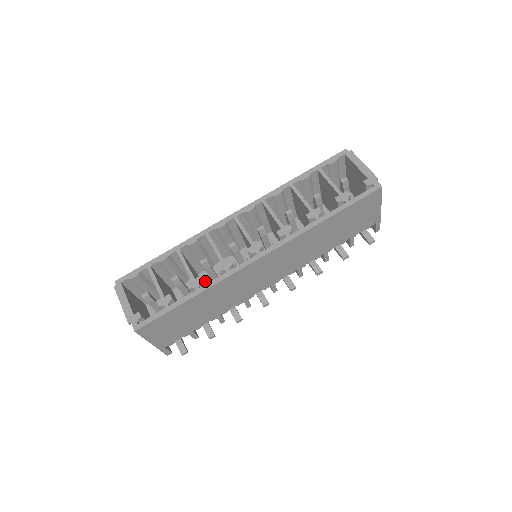
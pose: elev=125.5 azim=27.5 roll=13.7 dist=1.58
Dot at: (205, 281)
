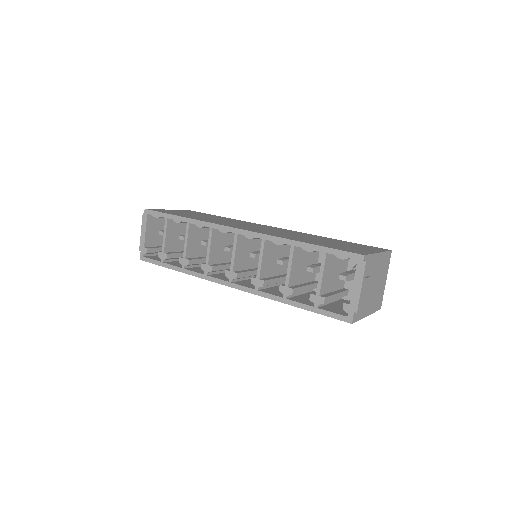
Dot at: occluded
